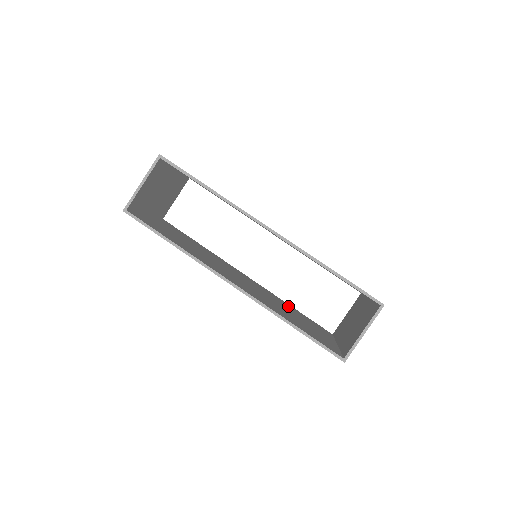
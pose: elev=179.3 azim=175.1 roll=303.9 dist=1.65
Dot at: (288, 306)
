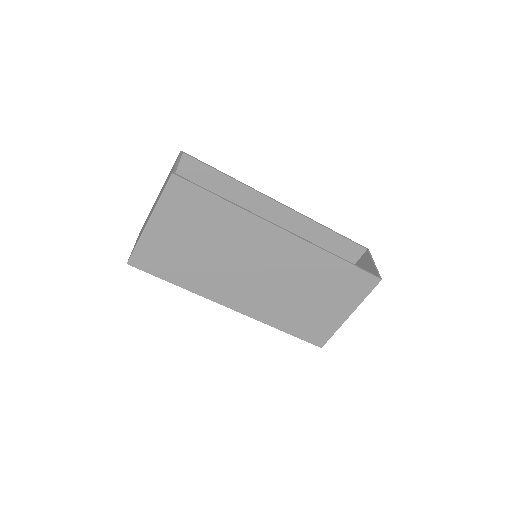
Dot at: (284, 316)
